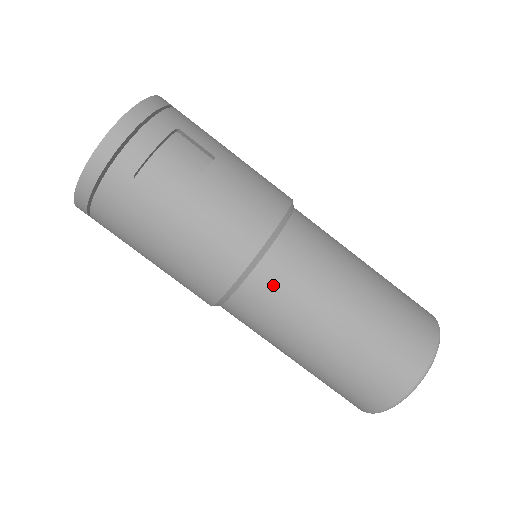
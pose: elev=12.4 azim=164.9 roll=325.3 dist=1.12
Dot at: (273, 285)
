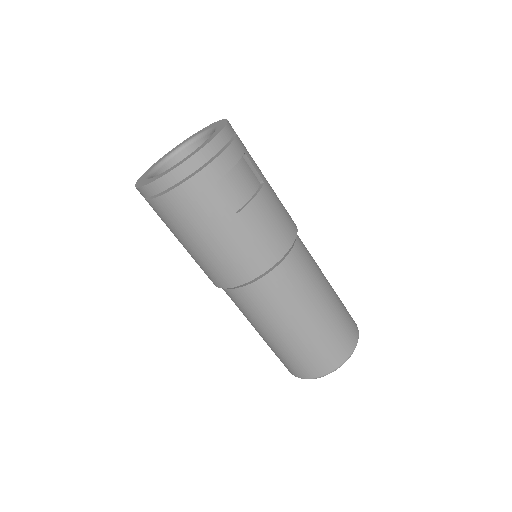
Dot at: (282, 283)
